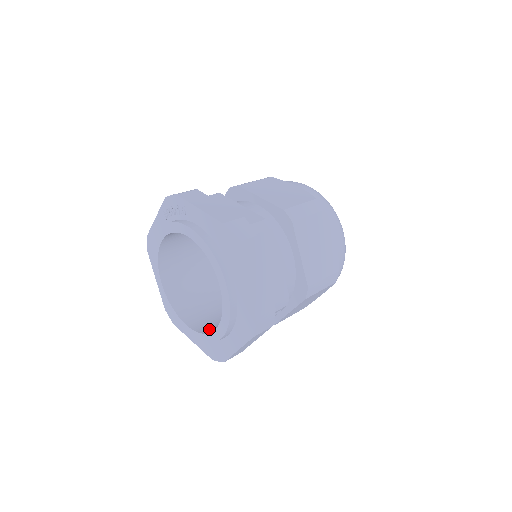
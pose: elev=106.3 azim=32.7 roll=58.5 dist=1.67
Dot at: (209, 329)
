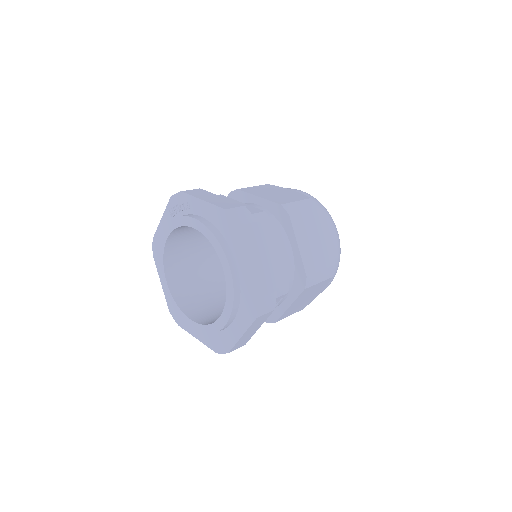
Dot at: (213, 321)
